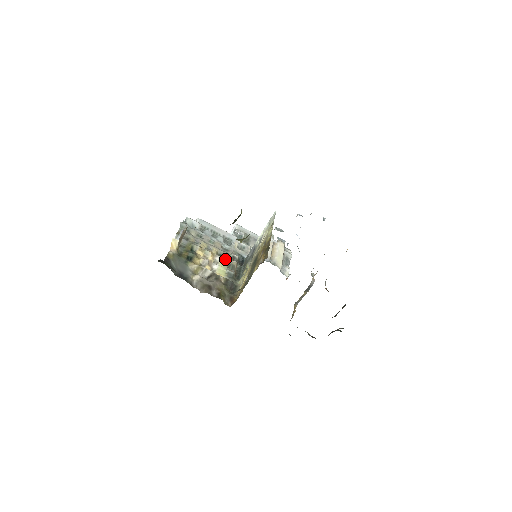
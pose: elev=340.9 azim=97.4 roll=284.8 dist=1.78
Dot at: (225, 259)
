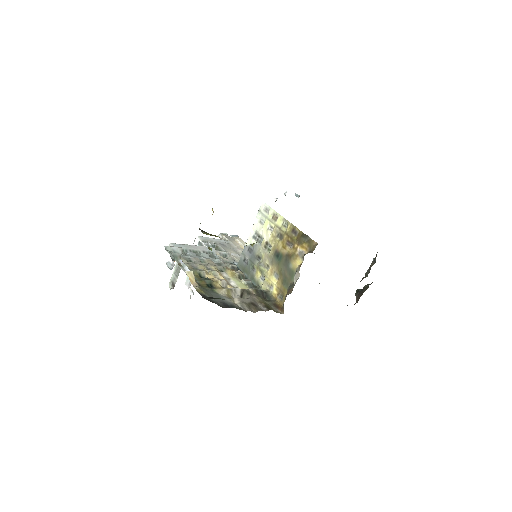
Dot at: (231, 272)
